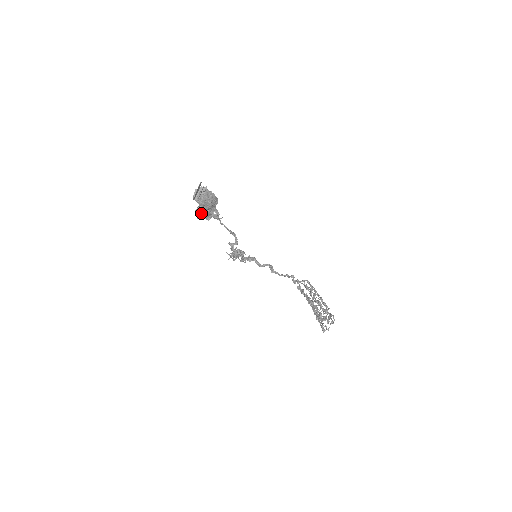
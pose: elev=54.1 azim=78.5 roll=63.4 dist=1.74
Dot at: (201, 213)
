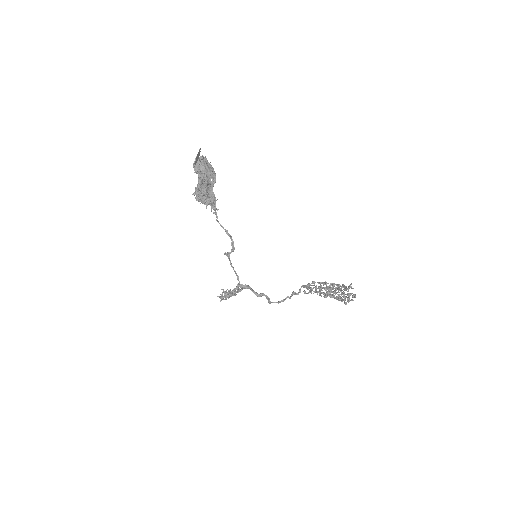
Dot at: (200, 192)
